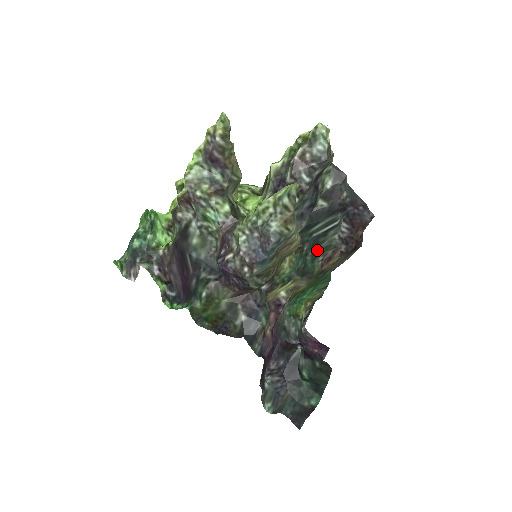
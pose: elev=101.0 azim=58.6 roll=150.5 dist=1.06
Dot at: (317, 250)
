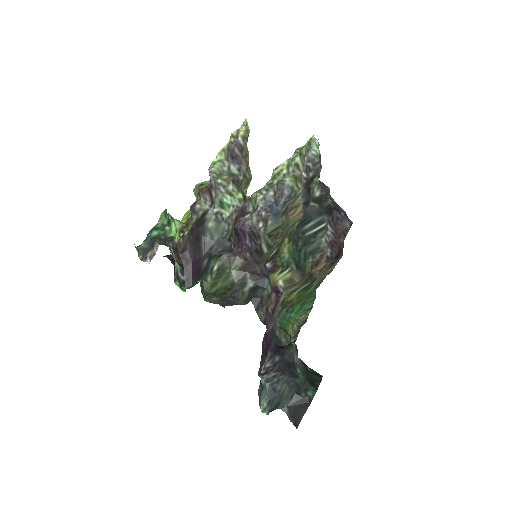
Dot at: (308, 250)
